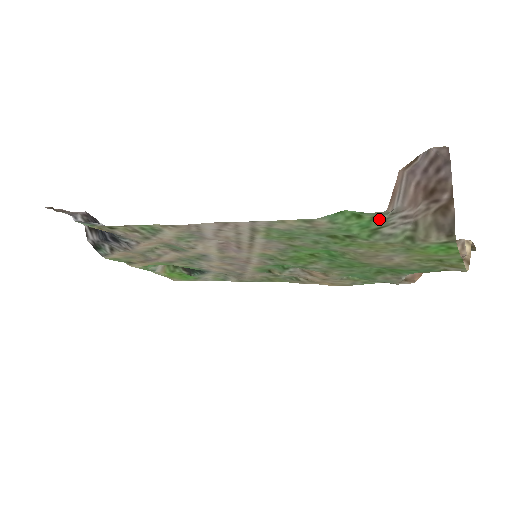
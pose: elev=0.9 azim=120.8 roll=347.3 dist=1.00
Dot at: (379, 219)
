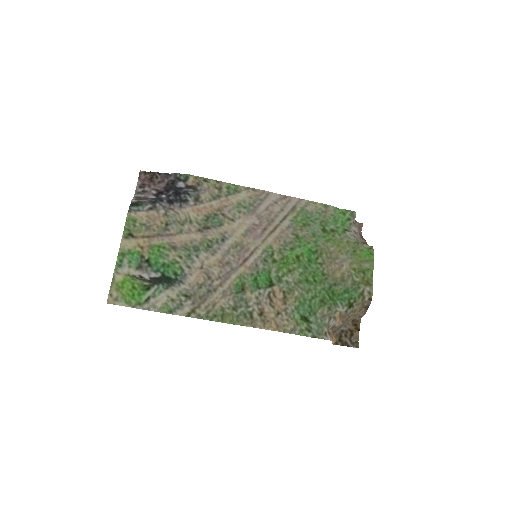
Dot at: (349, 222)
